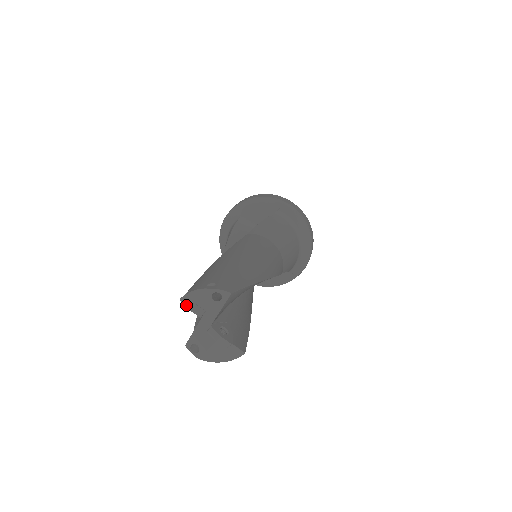
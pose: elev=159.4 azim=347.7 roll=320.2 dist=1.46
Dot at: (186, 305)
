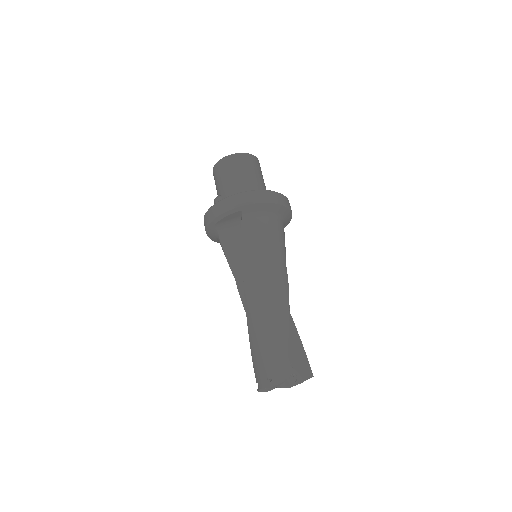
Dot at: occluded
